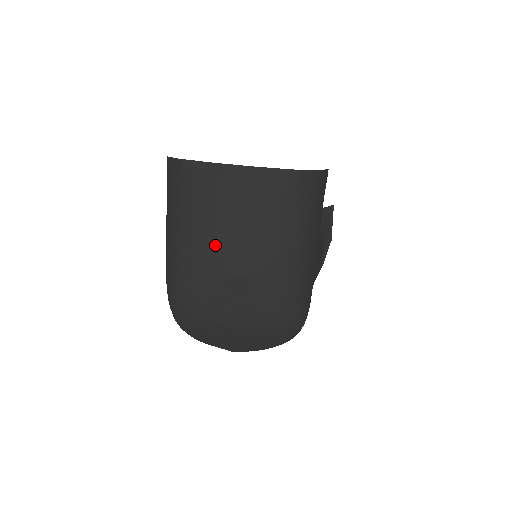
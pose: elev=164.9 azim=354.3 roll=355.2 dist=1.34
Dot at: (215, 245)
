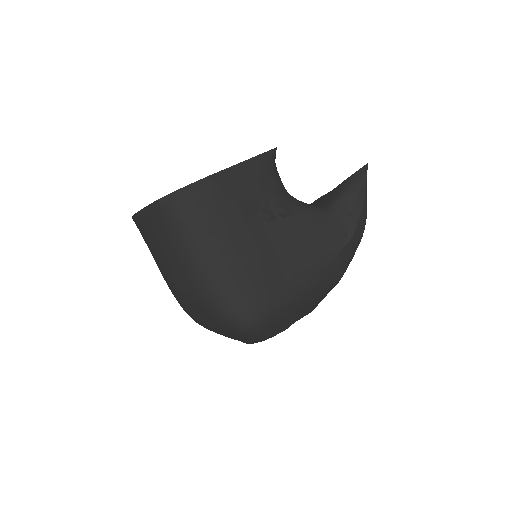
Dot at: (162, 270)
